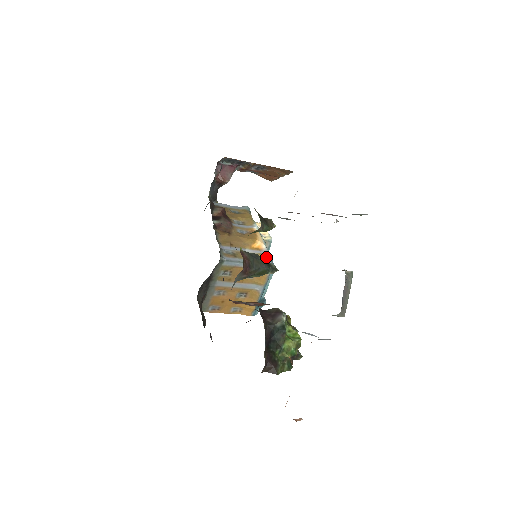
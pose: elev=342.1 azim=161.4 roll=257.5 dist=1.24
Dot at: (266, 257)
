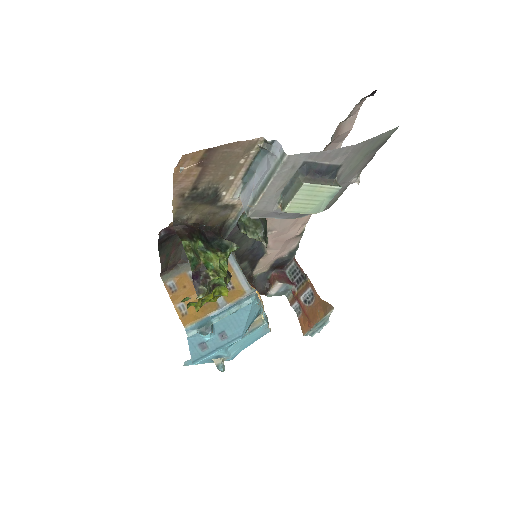
Dot at: occluded
